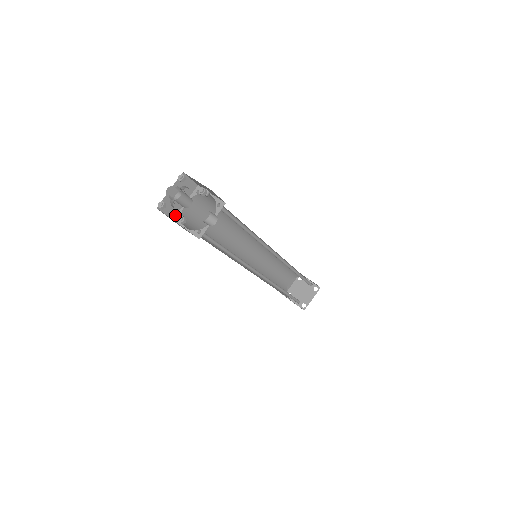
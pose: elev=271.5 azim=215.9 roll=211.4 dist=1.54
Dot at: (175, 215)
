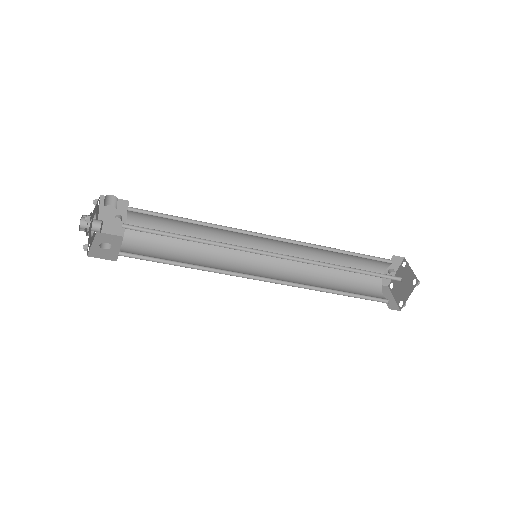
Dot at: occluded
